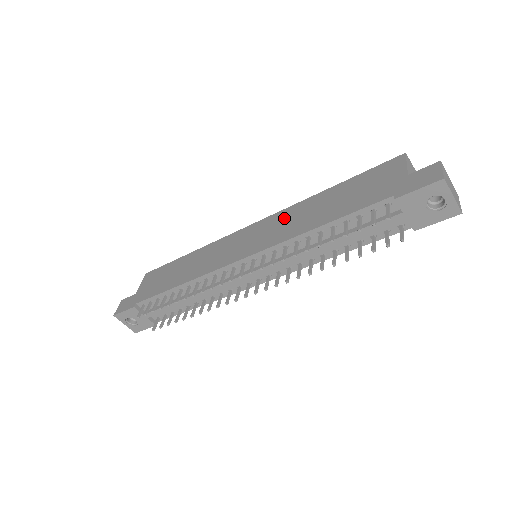
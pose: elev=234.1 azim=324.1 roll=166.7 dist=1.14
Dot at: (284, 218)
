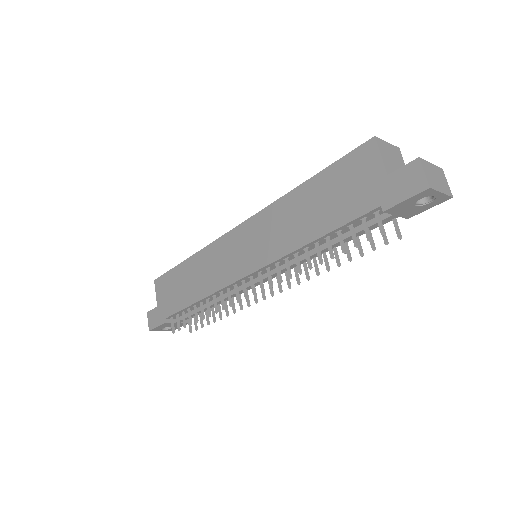
Dot at: (270, 222)
